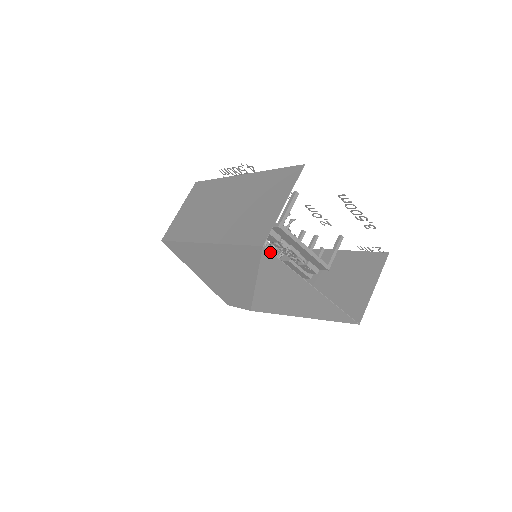
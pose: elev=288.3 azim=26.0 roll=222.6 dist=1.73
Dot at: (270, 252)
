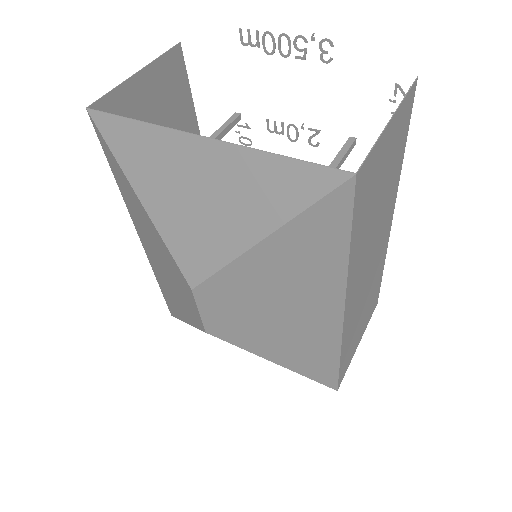
Dot at: (99, 112)
